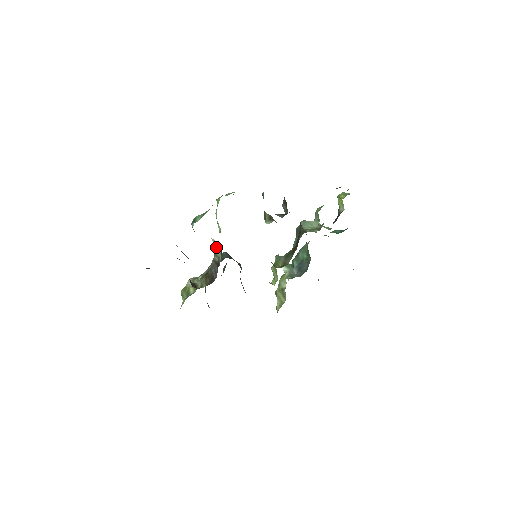
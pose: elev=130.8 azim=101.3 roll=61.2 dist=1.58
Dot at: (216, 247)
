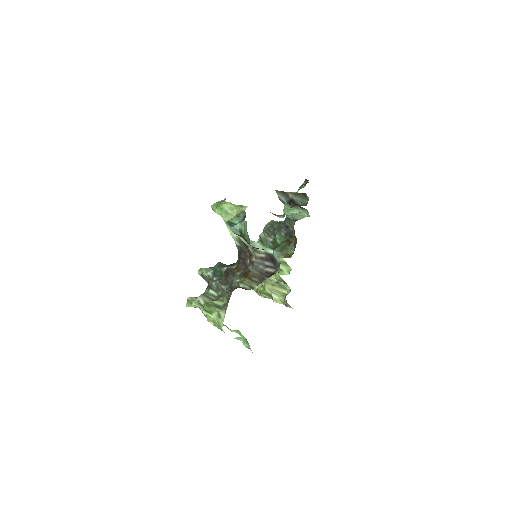
Dot at: (253, 246)
